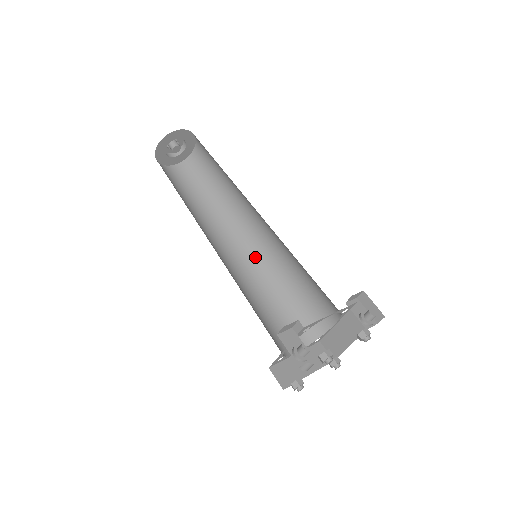
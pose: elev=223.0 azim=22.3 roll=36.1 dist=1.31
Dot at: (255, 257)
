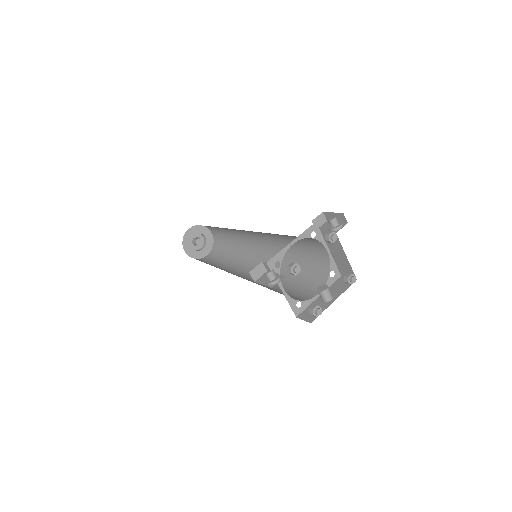
Dot at: occluded
